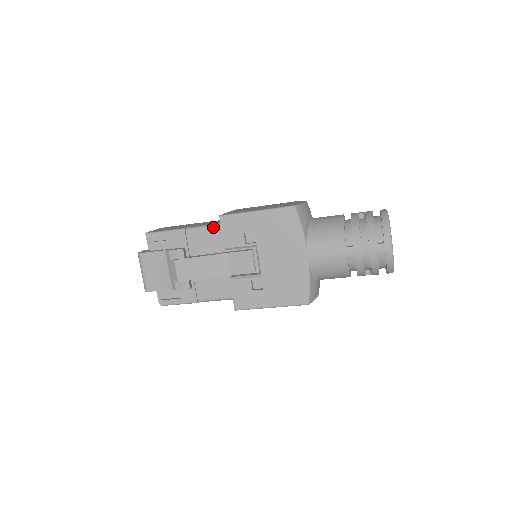
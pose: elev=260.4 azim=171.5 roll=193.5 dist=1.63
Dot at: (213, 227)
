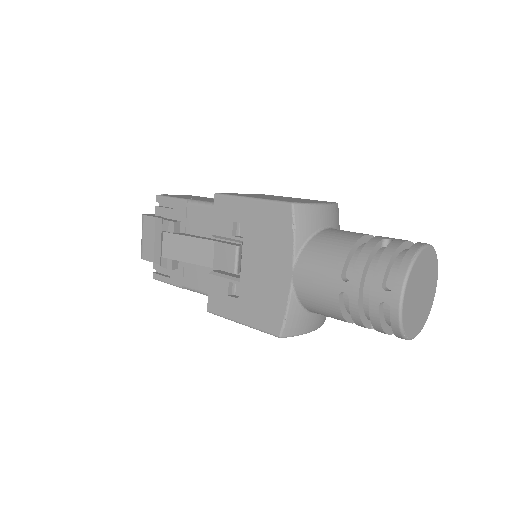
Dot at: (212, 206)
